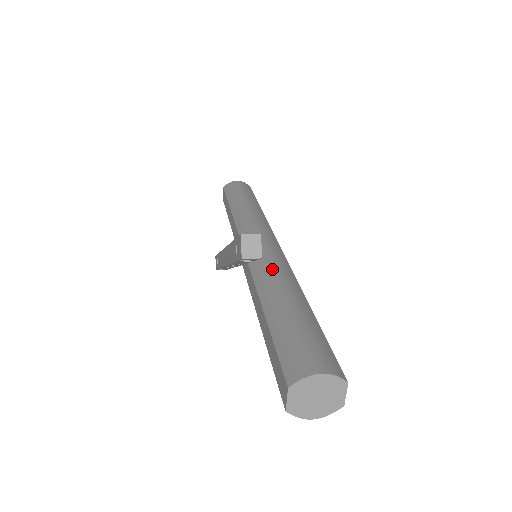
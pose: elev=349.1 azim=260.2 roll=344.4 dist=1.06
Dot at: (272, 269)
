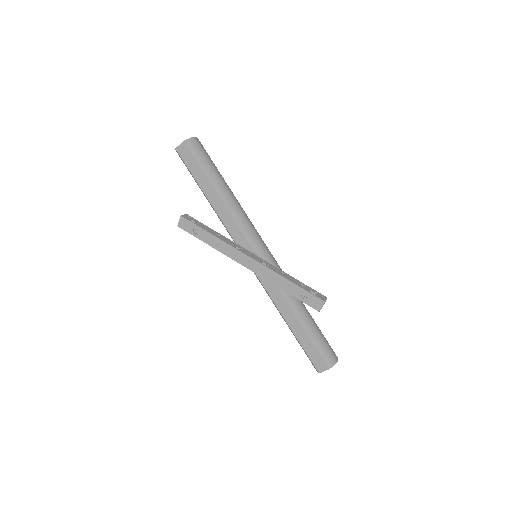
Dot at: occluded
